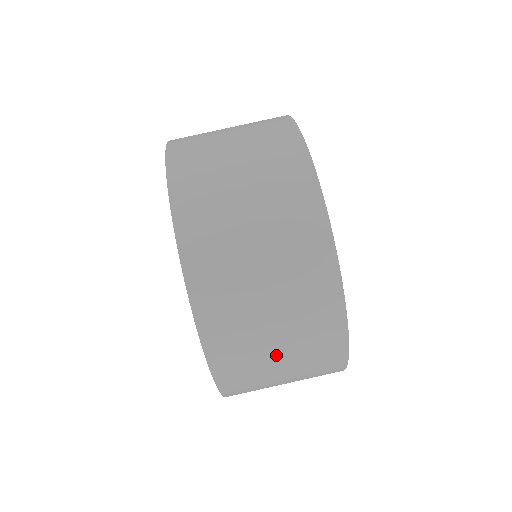
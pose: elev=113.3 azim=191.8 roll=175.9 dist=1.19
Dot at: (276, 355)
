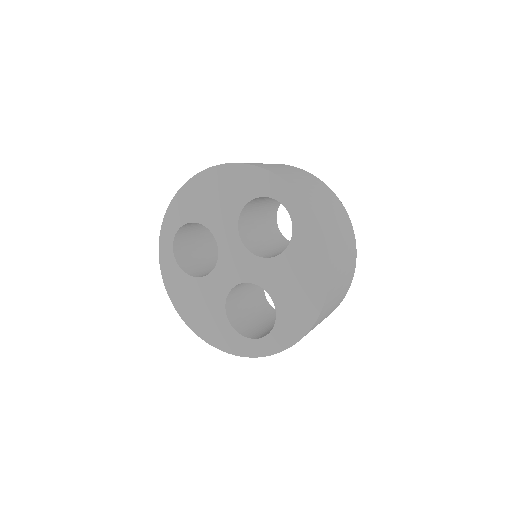
Dot at: (340, 286)
